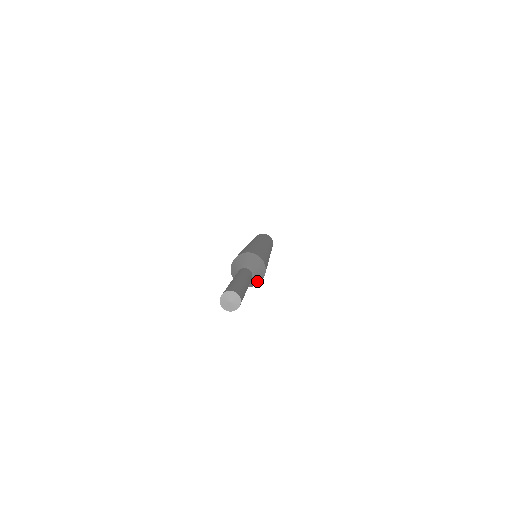
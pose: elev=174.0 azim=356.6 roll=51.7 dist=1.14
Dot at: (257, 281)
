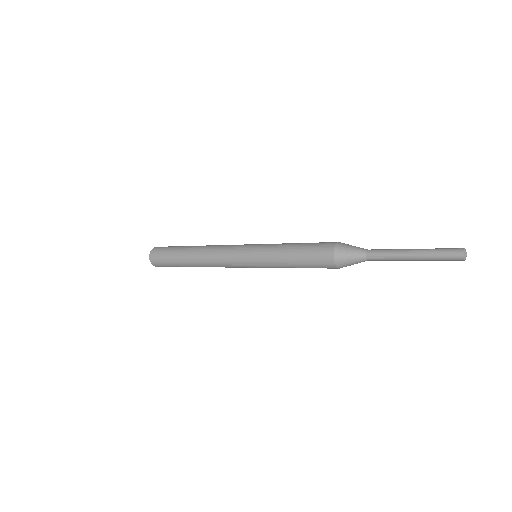
Dot at: occluded
